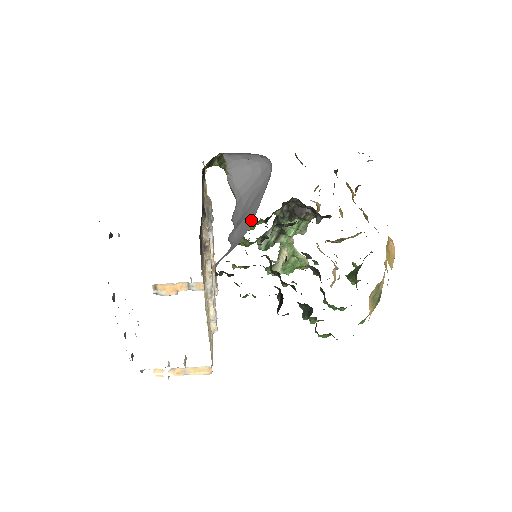
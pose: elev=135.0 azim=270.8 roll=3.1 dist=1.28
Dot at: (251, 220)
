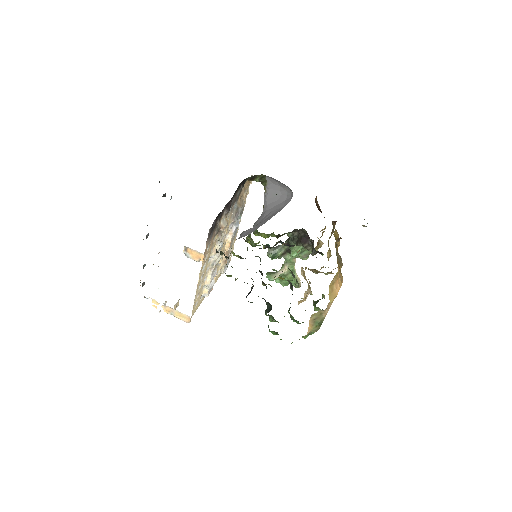
Dot at: (258, 227)
